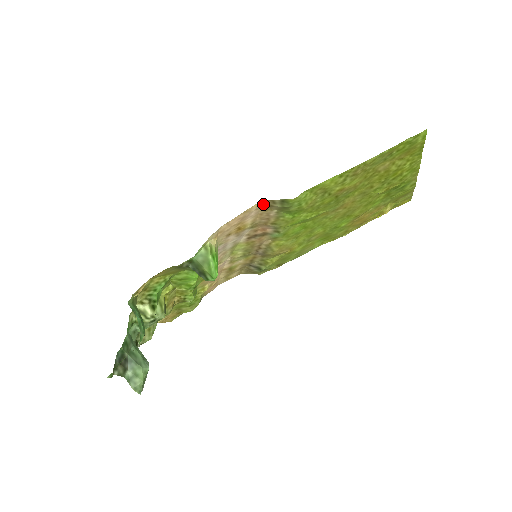
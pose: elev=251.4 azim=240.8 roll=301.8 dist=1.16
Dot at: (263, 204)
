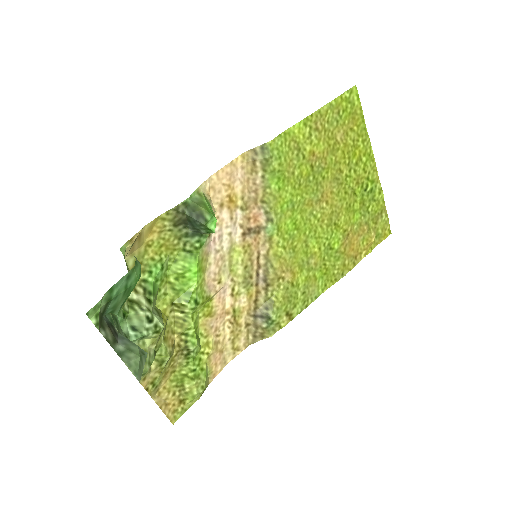
Dot at: (246, 160)
